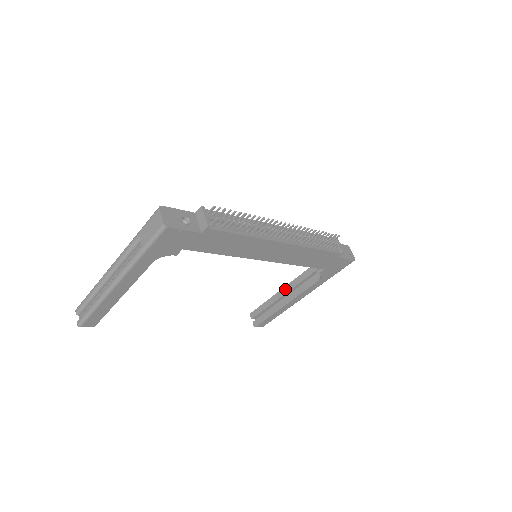
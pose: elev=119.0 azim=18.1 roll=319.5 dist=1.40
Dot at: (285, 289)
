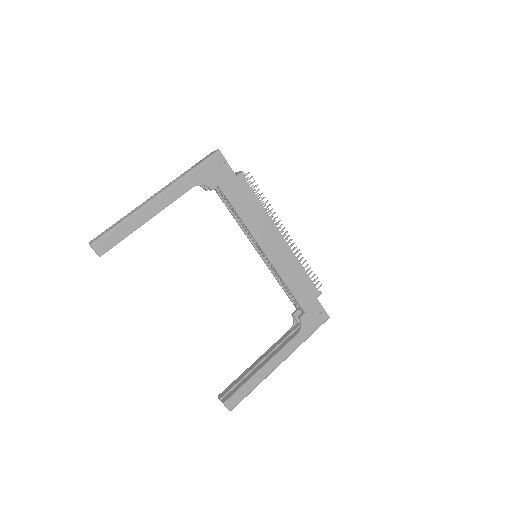
Dot at: (262, 356)
